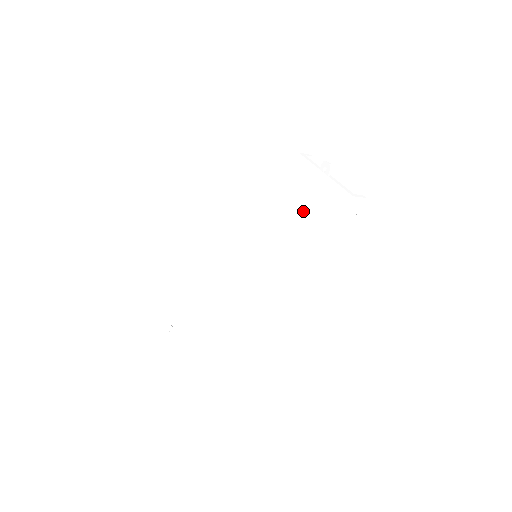
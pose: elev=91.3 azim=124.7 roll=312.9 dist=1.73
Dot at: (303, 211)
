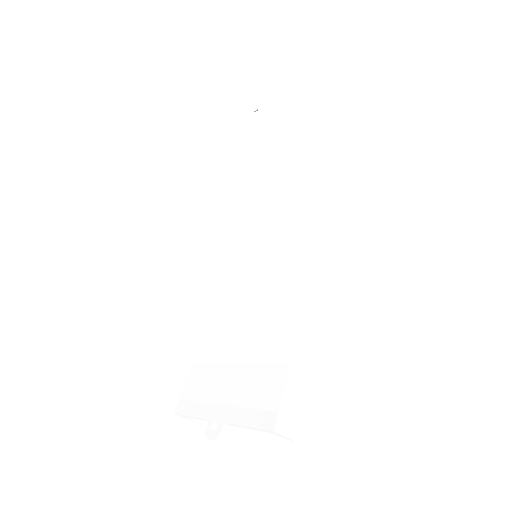
Dot at: (269, 168)
